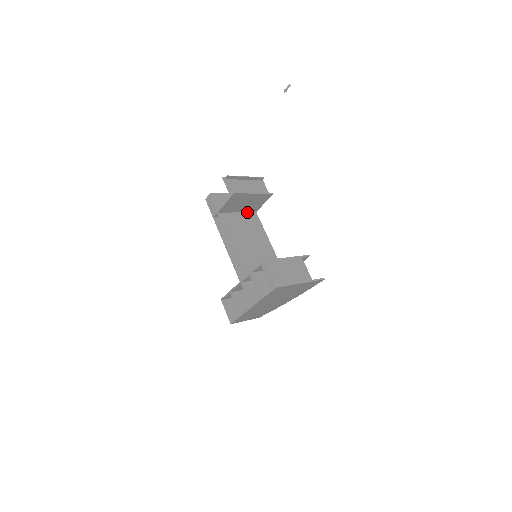
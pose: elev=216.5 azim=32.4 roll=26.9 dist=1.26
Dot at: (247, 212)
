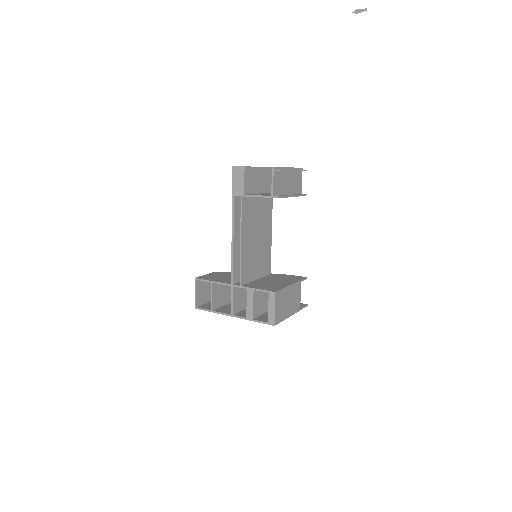
Dot at: occluded
